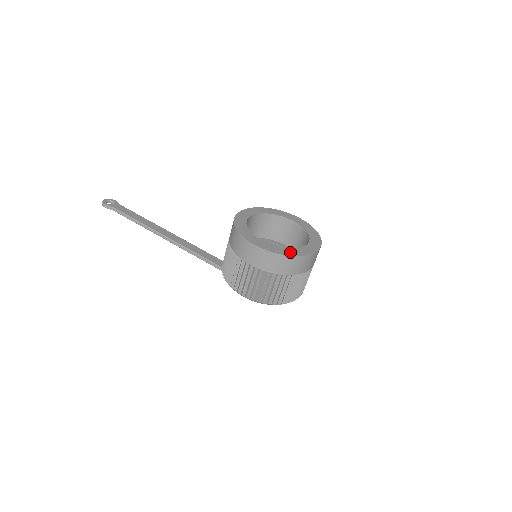
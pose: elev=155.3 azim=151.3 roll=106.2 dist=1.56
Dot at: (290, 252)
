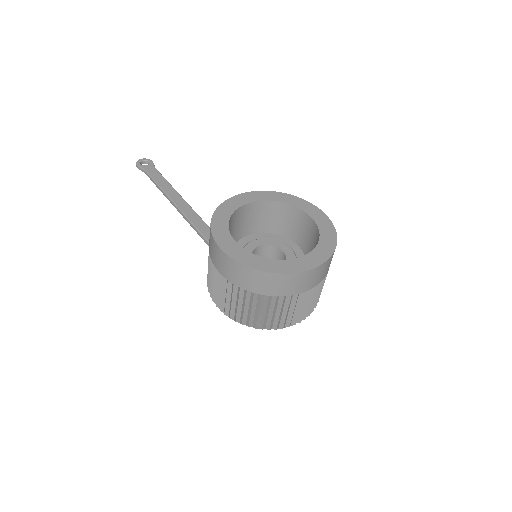
Dot at: (265, 265)
